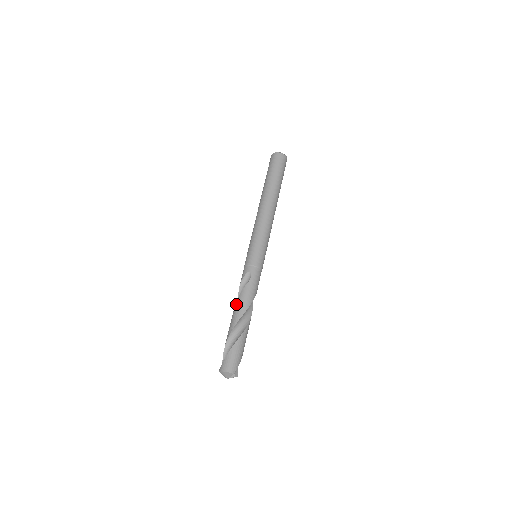
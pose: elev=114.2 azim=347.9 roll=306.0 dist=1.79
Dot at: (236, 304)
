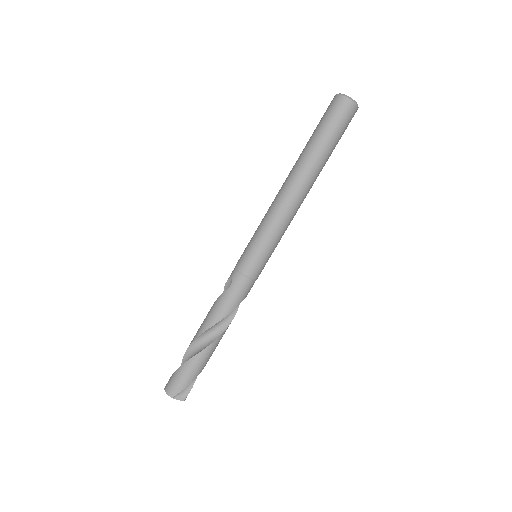
Dot at: (207, 314)
